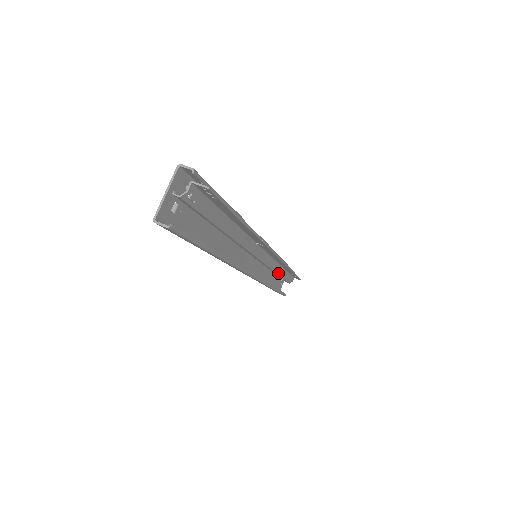
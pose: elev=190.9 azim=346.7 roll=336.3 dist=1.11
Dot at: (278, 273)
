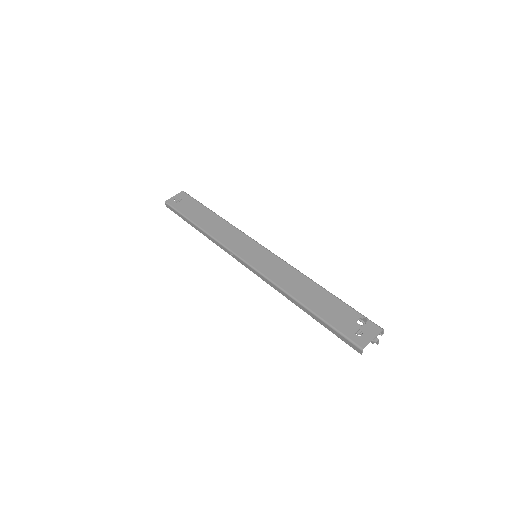
Dot at: occluded
